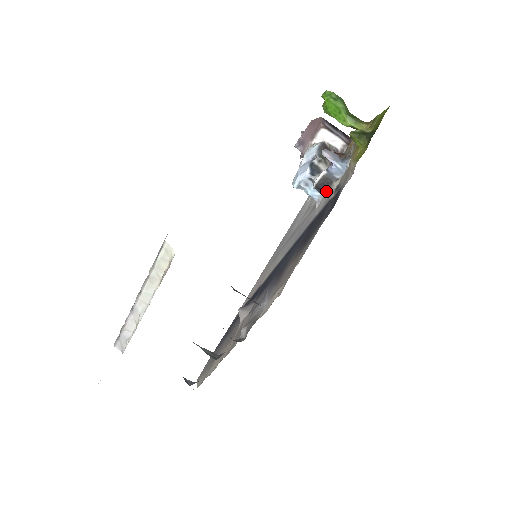
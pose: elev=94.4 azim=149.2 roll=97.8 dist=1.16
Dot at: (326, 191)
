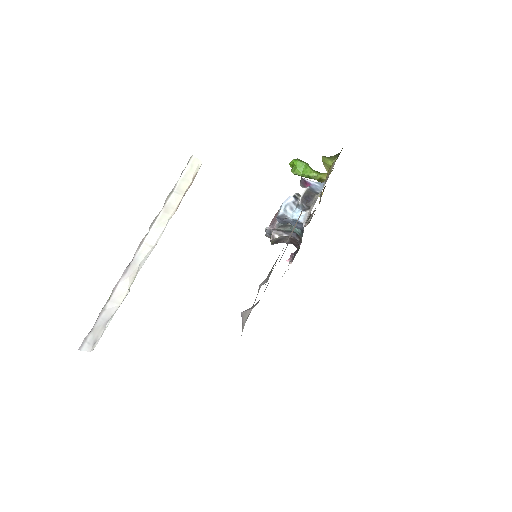
Dot at: (311, 204)
